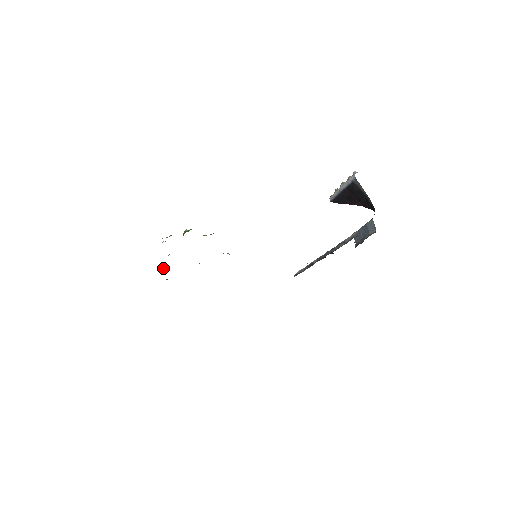
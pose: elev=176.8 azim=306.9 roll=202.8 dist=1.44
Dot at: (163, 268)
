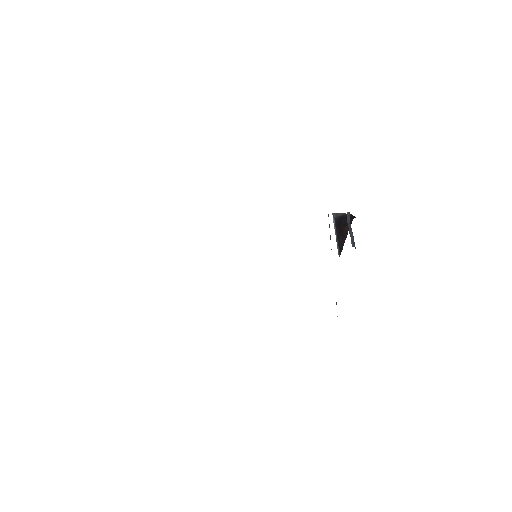
Dot at: occluded
